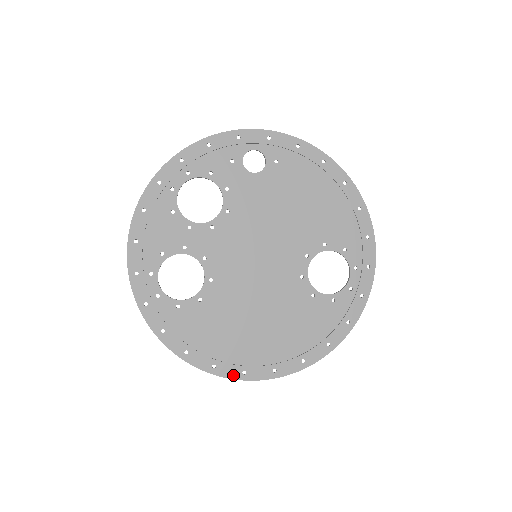
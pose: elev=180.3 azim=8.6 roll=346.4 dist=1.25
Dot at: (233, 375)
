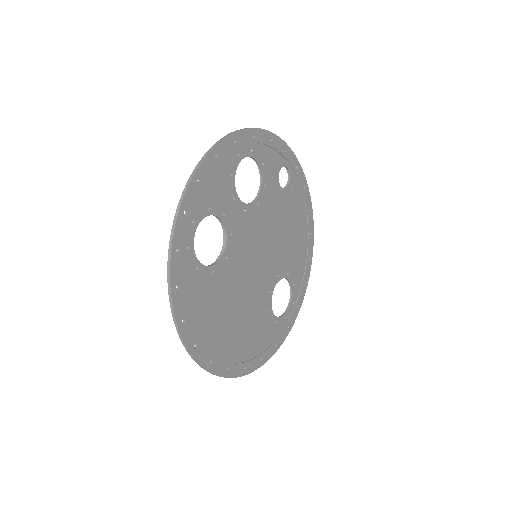
Dot at: (203, 362)
